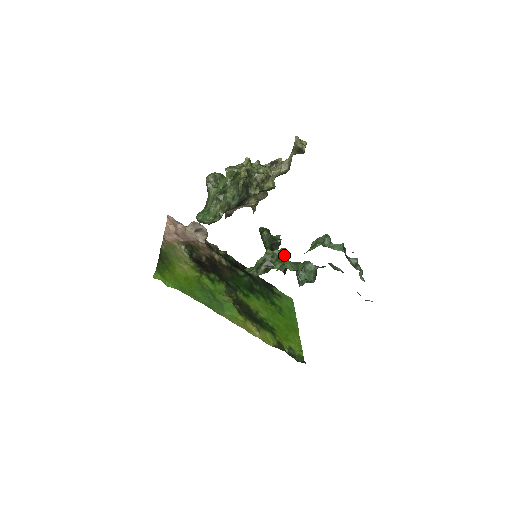
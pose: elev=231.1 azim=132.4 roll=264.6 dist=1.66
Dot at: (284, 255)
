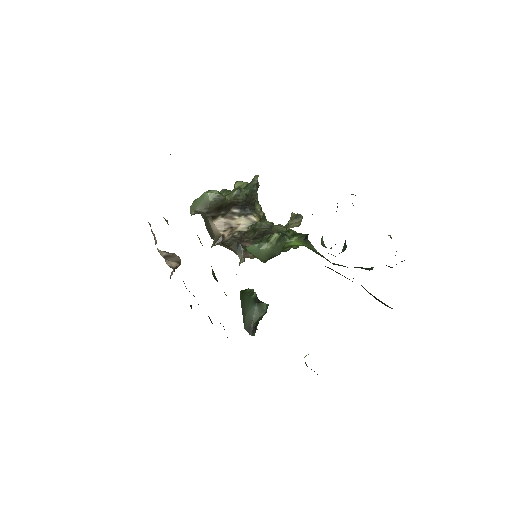
Dot at: occluded
